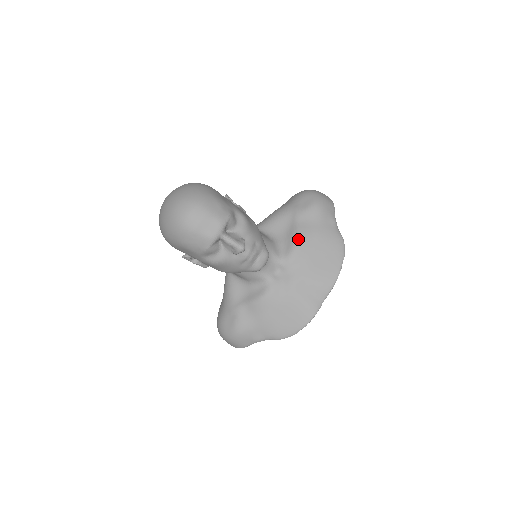
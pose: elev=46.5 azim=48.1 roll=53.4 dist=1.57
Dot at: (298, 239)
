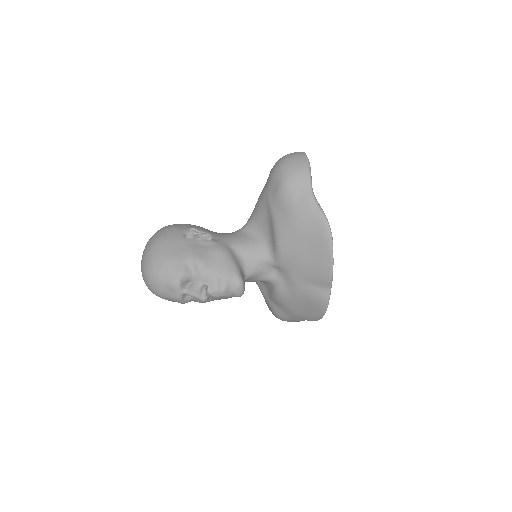
Dot at: (277, 237)
